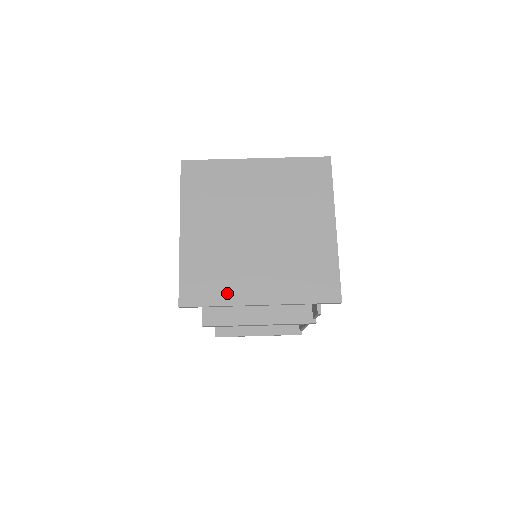
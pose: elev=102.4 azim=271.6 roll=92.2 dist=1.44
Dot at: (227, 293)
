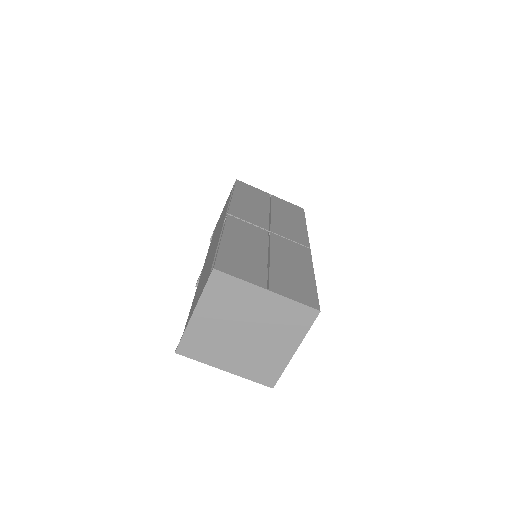
Dot at: (208, 358)
